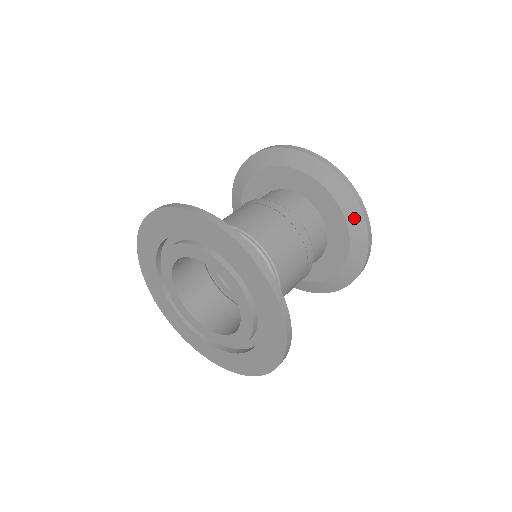
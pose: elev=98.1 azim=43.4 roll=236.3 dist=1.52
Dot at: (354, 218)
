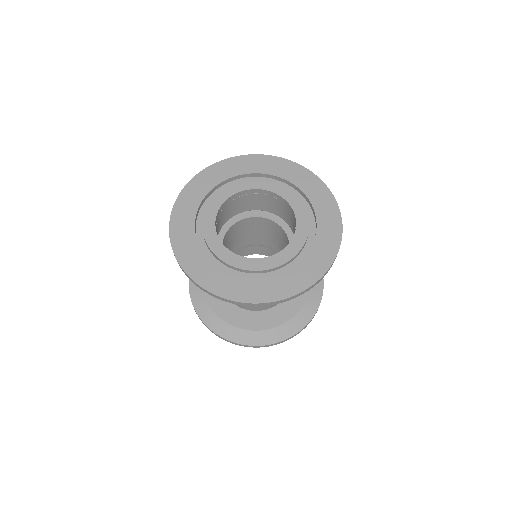
Dot at: occluded
